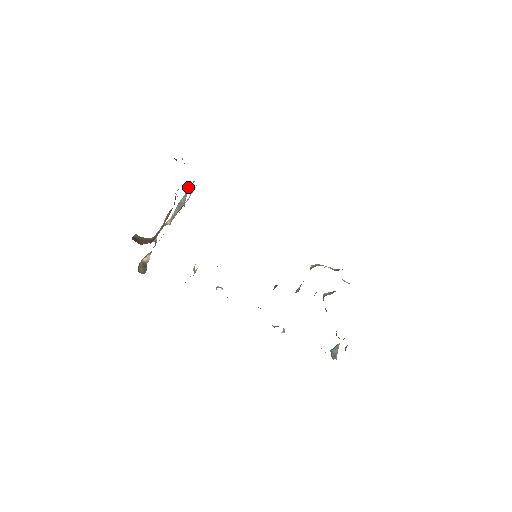
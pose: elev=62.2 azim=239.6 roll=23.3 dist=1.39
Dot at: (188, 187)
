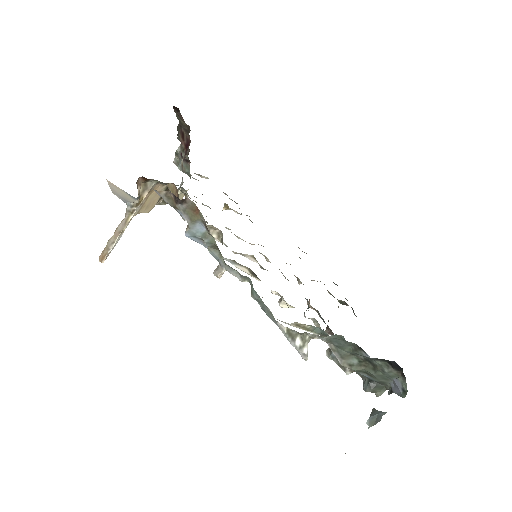
Dot at: occluded
